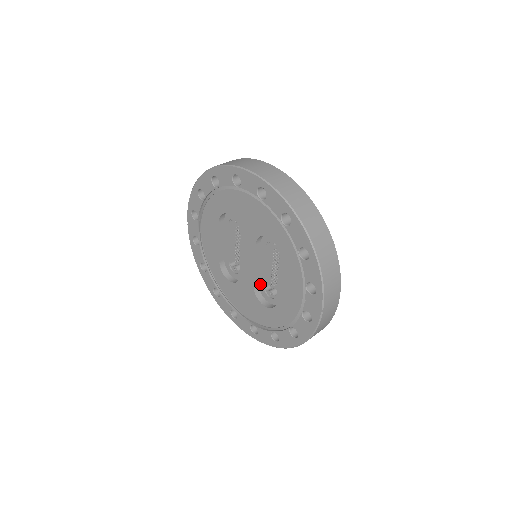
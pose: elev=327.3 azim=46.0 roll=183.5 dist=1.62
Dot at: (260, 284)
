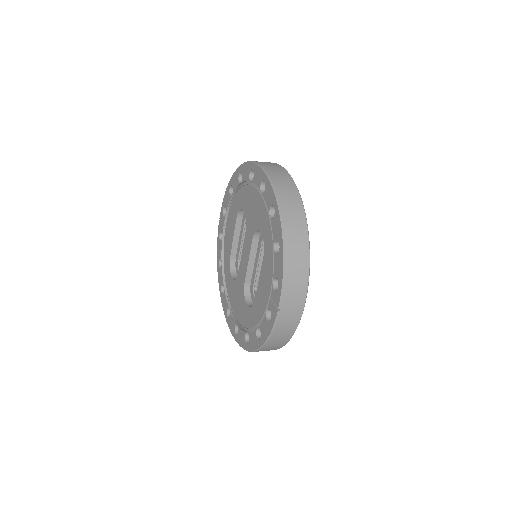
Dot at: (251, 284)
